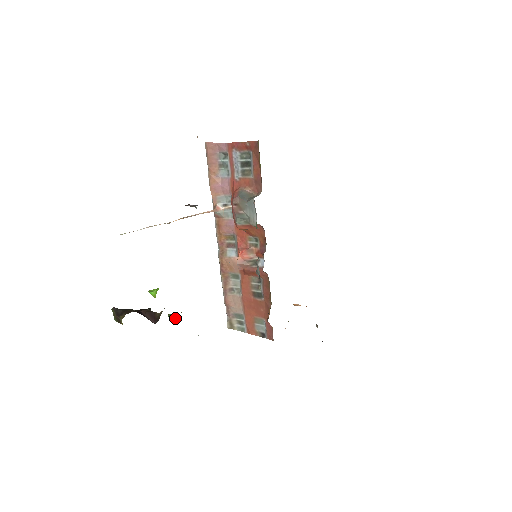
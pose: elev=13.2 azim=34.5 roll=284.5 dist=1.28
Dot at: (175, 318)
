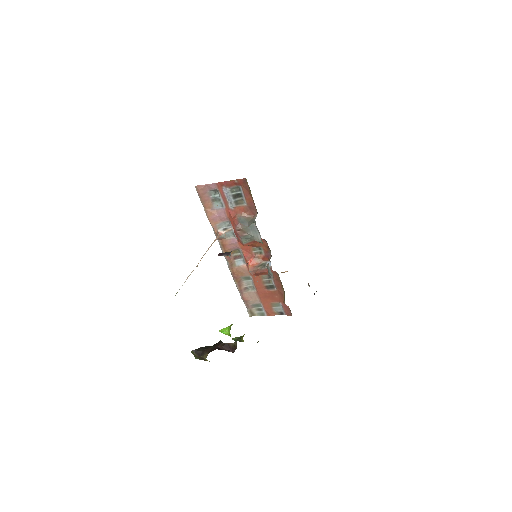
Dot at: (241, 340)
